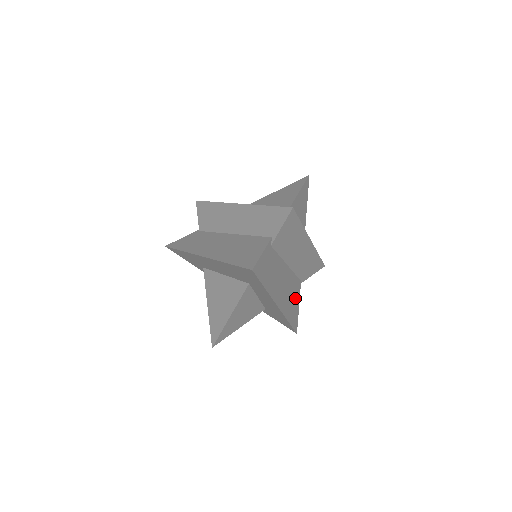
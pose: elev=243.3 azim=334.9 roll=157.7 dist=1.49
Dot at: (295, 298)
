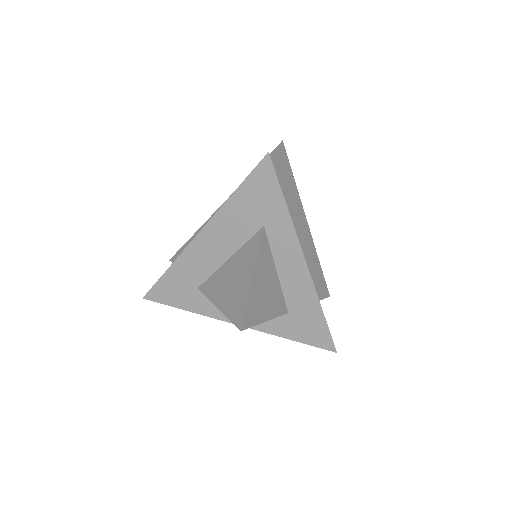
Dot at: occluded
